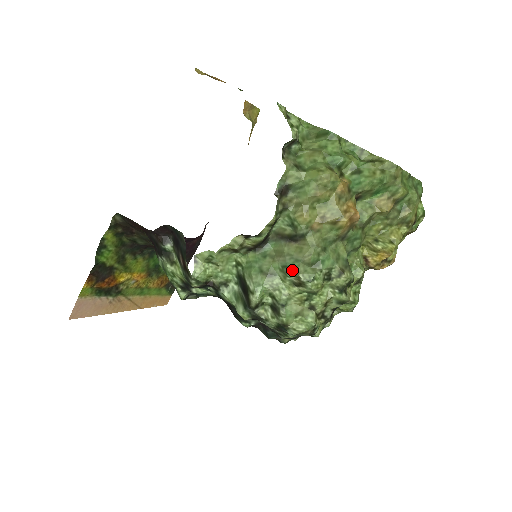
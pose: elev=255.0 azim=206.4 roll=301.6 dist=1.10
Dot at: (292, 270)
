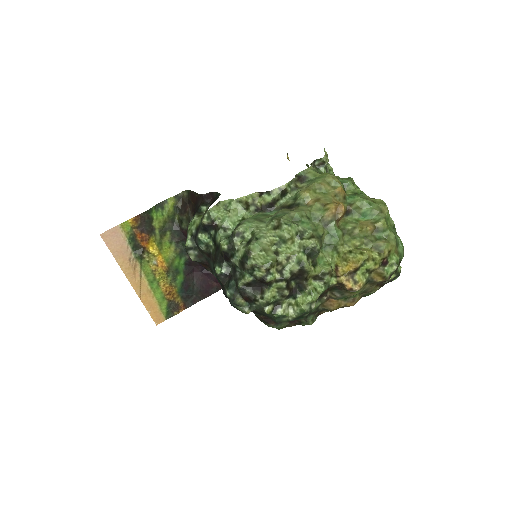
Dot at: (278, 217)
